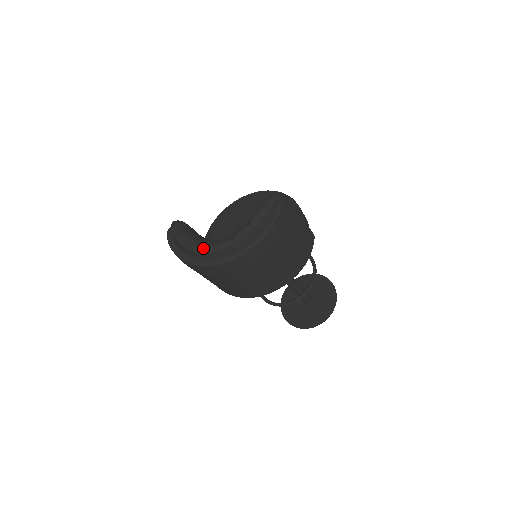
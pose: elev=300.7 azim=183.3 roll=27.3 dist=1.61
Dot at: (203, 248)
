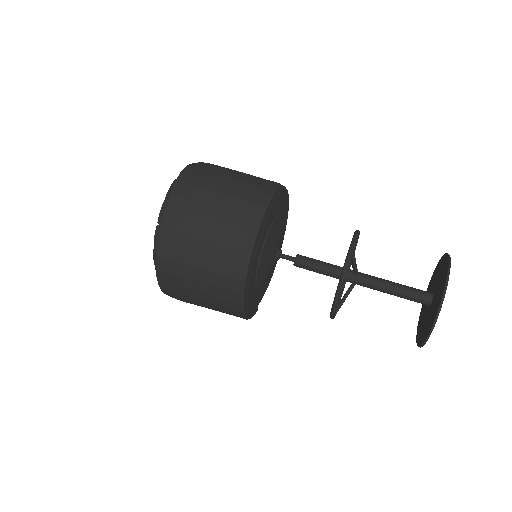
Dot at: (154, 256)
